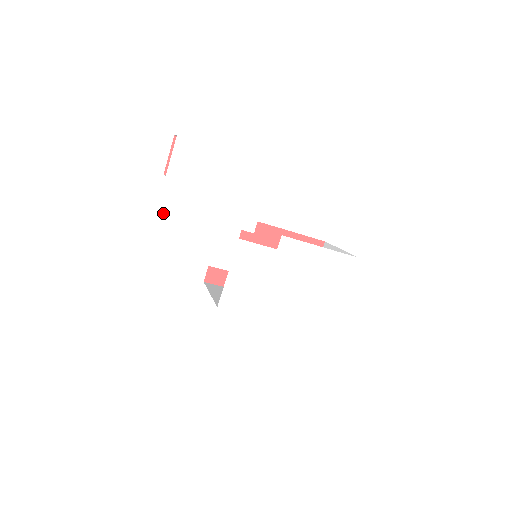
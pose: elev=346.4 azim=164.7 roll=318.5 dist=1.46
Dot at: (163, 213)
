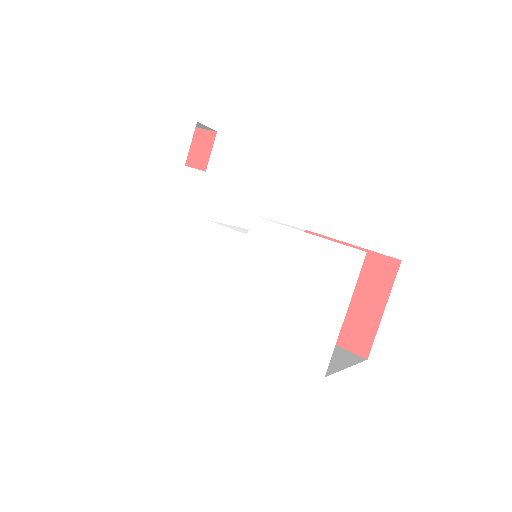
Dot at: (145, 193)
